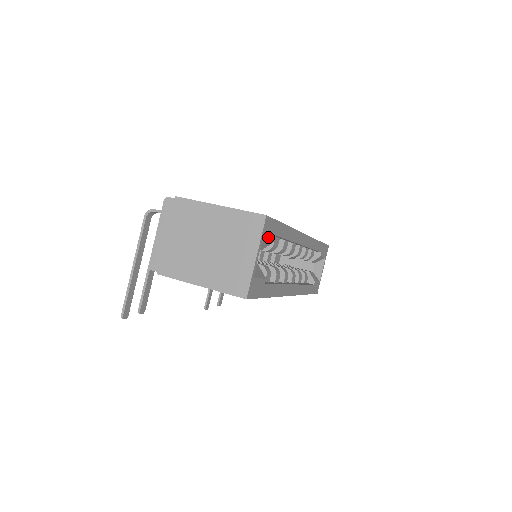
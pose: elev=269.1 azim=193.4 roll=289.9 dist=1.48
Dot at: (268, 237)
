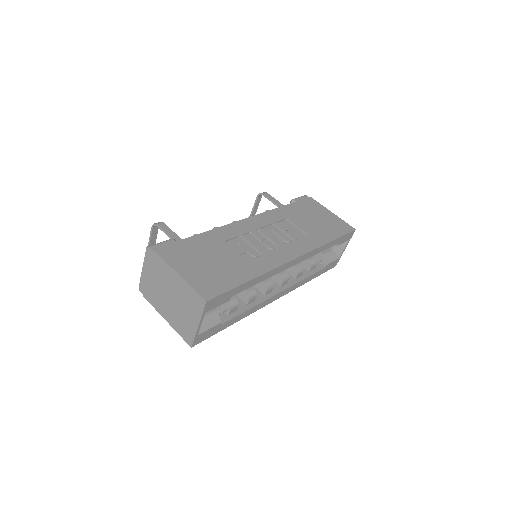
Dot at: (215, 306)
